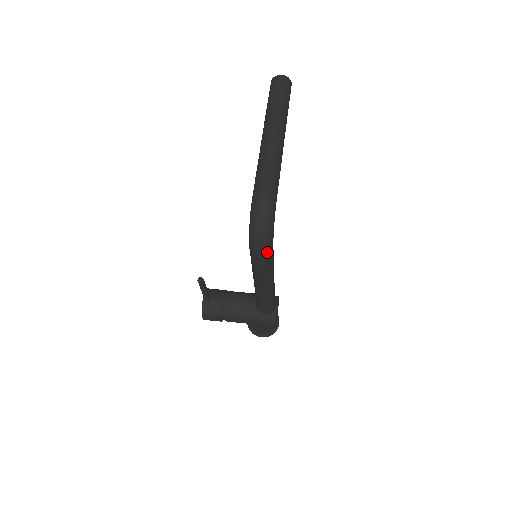
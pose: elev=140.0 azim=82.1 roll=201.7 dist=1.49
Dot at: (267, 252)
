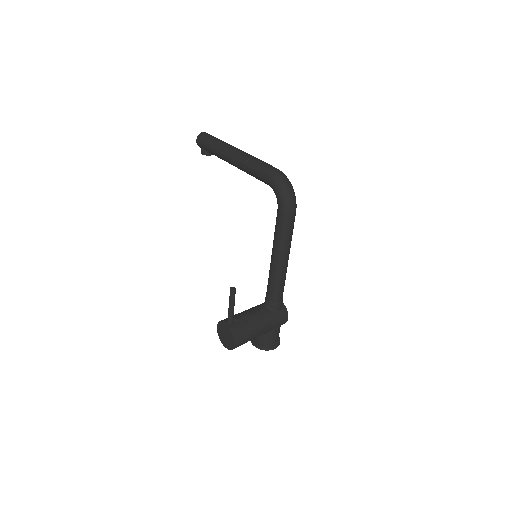
Dot at: (296, 207)
